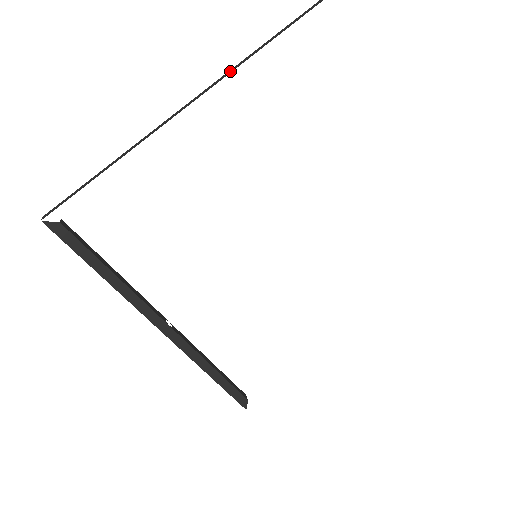
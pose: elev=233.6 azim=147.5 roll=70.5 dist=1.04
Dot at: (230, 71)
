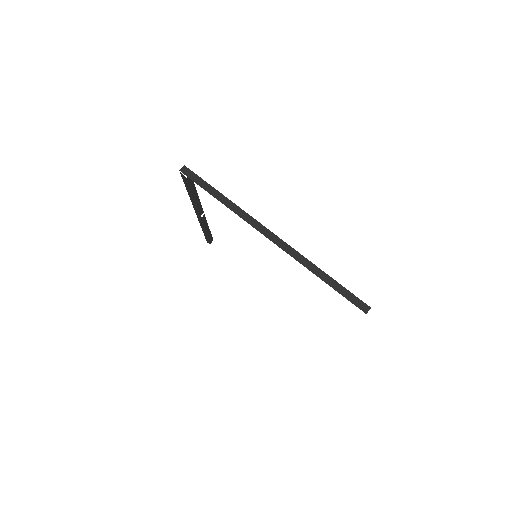
Dot at: (303, 261)
